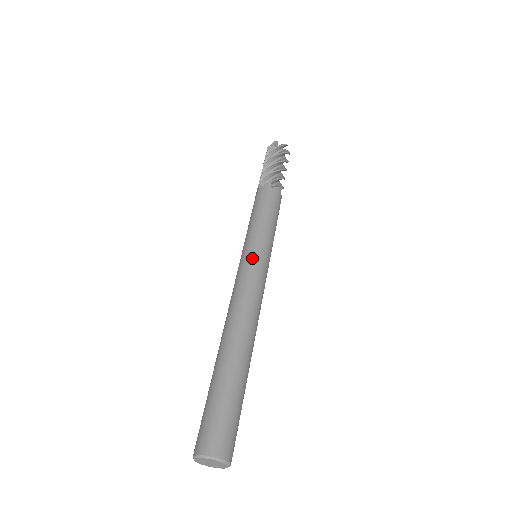
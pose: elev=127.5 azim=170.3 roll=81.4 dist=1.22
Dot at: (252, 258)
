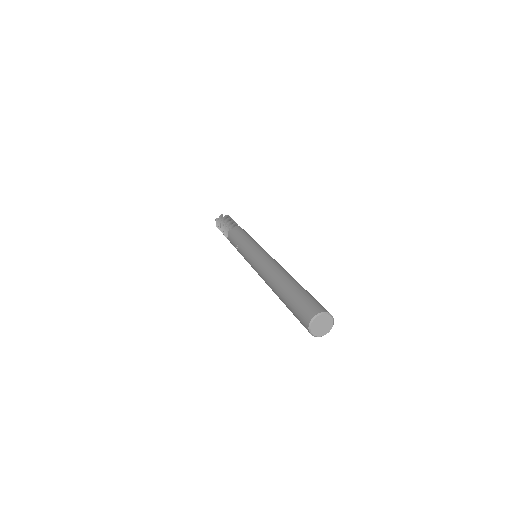
Dot at: (261, 250)
